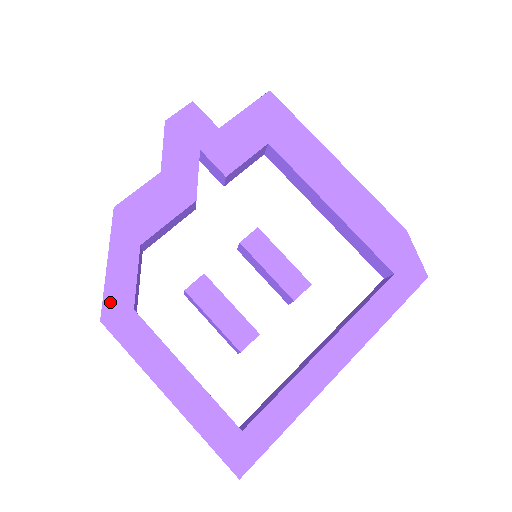
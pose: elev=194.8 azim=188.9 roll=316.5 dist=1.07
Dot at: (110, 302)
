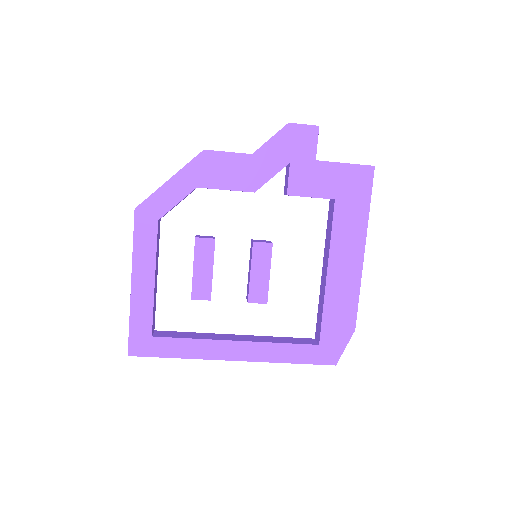
Dot at: (150, 203)
